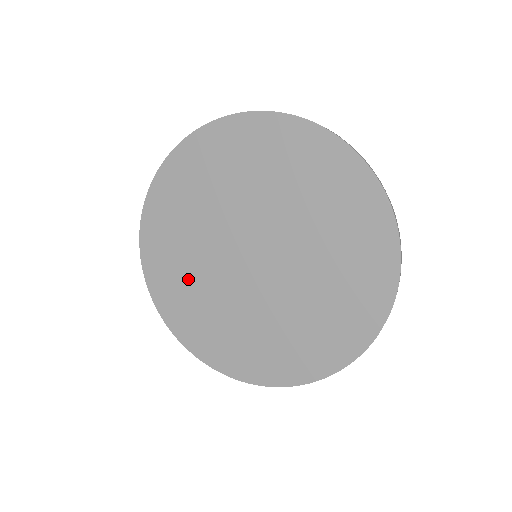
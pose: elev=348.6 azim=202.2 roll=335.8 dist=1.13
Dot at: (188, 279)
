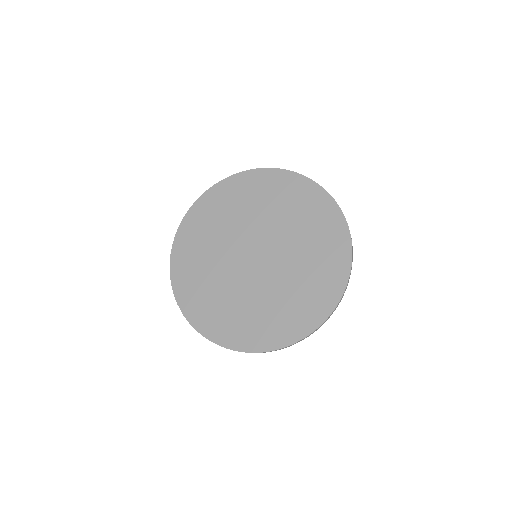
Dot at: (206, 241)
